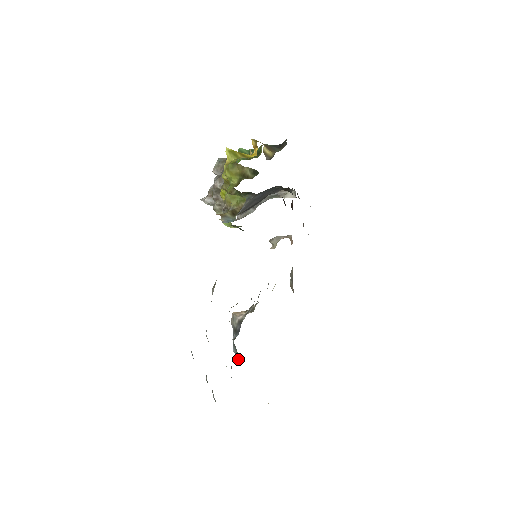
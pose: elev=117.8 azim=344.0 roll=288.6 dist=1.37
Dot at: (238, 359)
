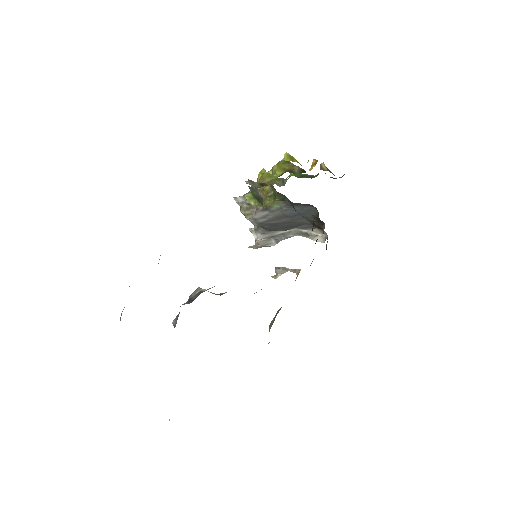
Dot at: occluded
